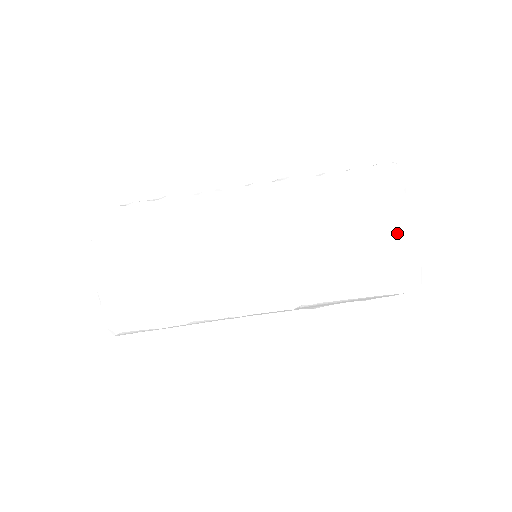
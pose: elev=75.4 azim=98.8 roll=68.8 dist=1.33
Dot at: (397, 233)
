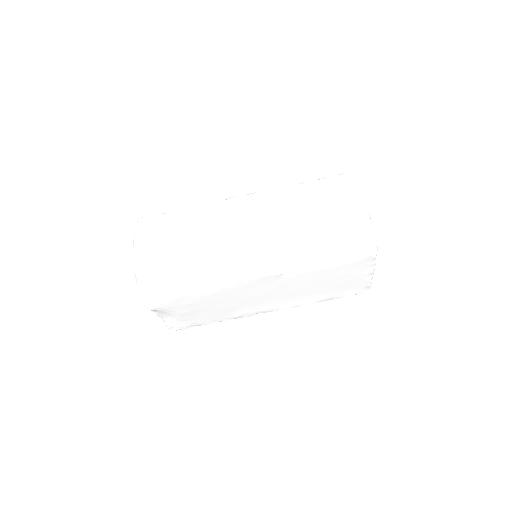
Dot at: (355, 215)
